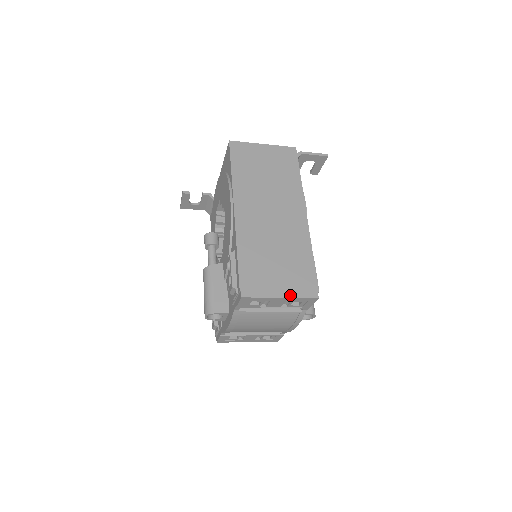
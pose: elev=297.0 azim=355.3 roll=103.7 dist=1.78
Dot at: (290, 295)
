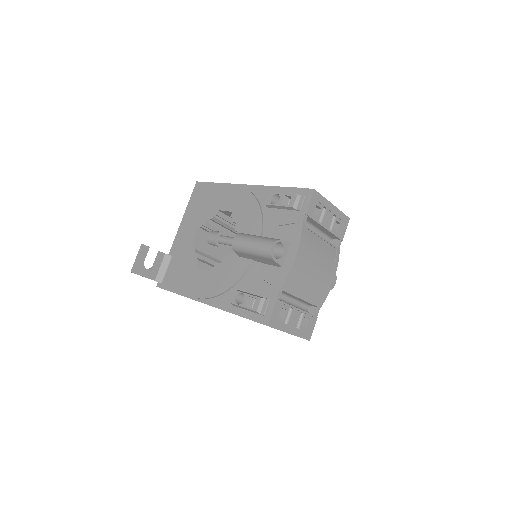
Dot at: (335, 208)
